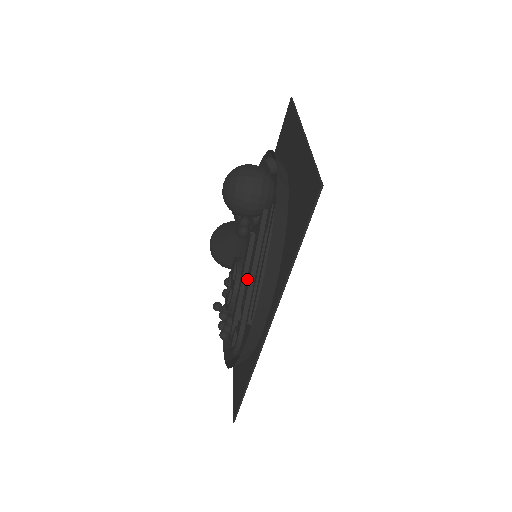
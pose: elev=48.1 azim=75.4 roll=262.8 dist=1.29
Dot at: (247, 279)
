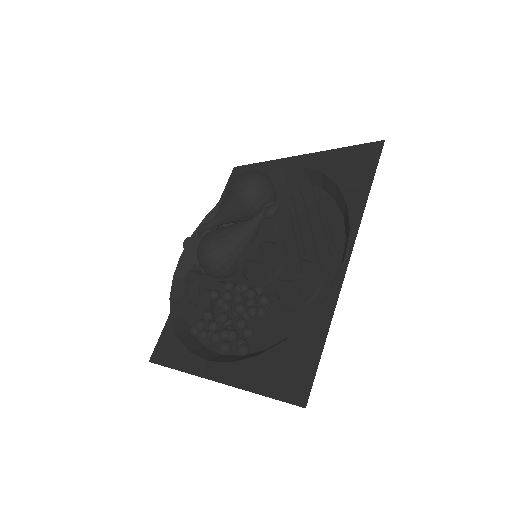
Dot at: (295, 240)
